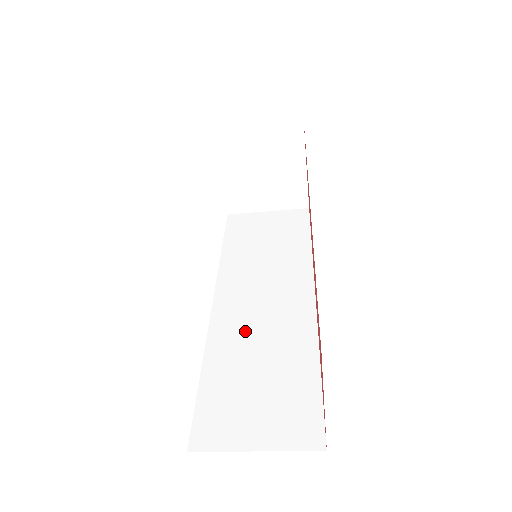
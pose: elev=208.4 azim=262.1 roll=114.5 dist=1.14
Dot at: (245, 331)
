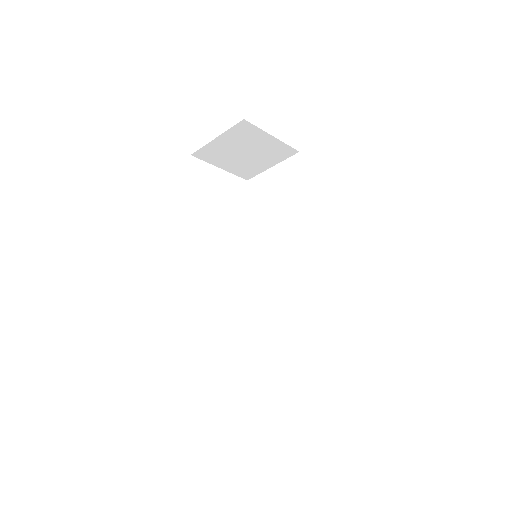
Dot at: (278, 294)
